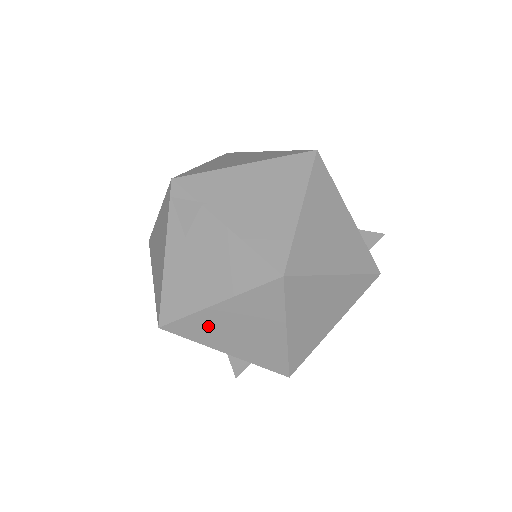
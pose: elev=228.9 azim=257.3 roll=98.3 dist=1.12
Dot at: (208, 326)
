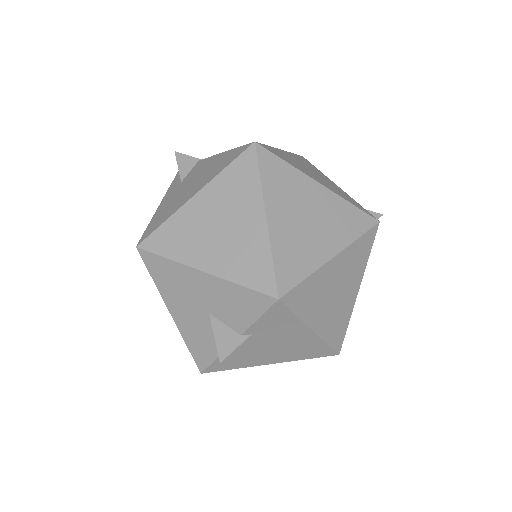
Dot at: (186, 230)
